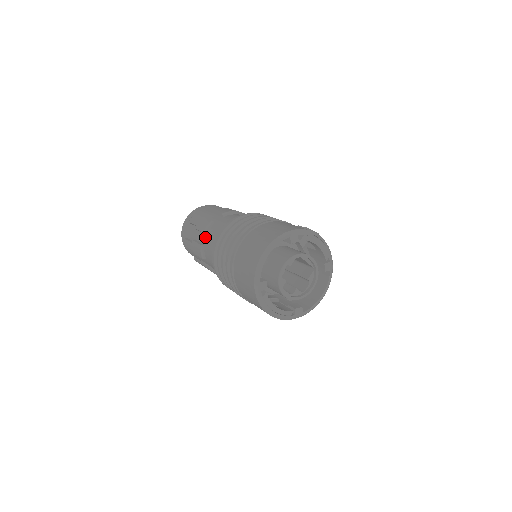
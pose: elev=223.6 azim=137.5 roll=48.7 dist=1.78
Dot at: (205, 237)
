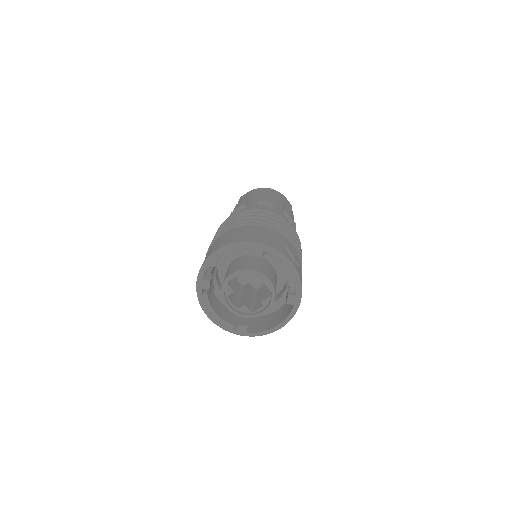
Dot at: occluded
